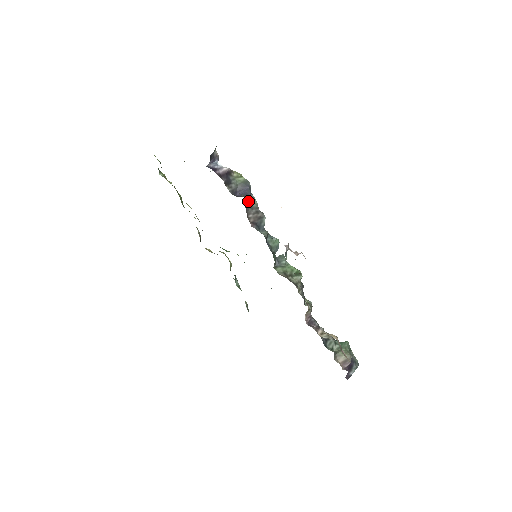
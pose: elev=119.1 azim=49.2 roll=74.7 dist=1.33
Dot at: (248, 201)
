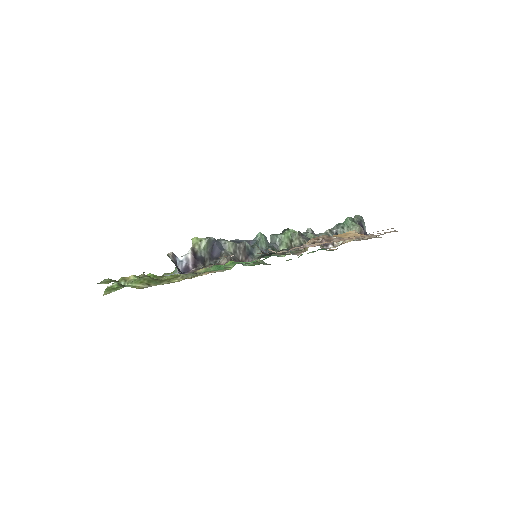
Dot at: (228, 252)
